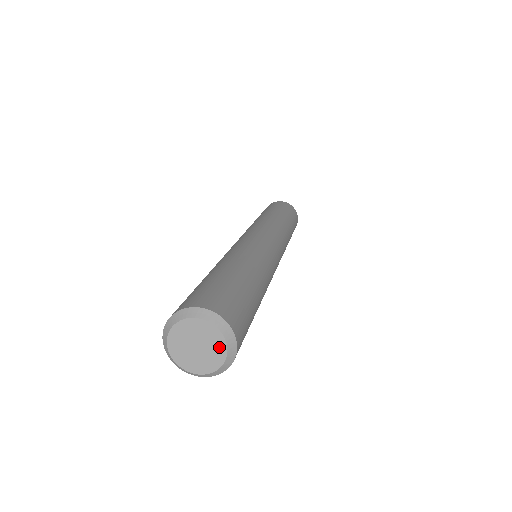
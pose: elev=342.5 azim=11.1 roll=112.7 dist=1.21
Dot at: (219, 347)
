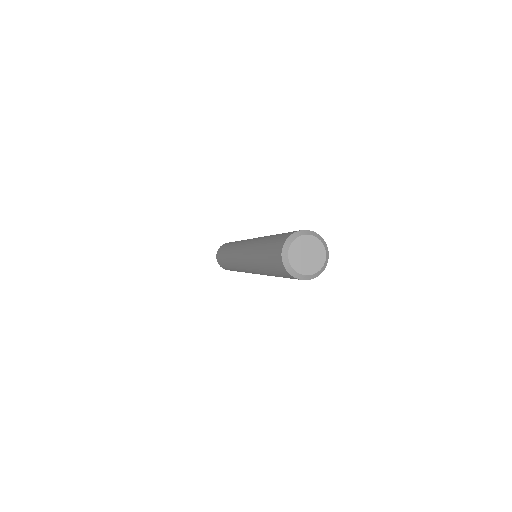
Dot at: (316, 267)
